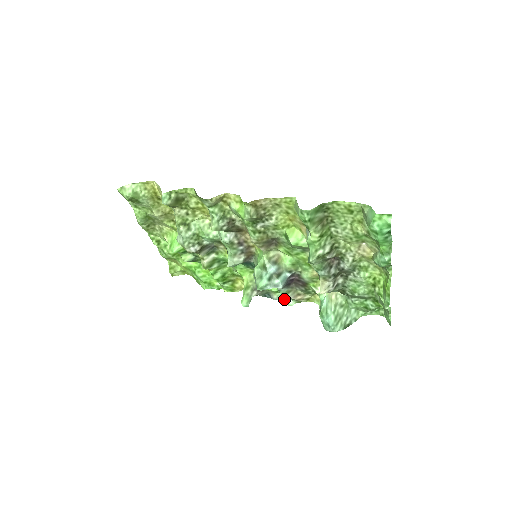
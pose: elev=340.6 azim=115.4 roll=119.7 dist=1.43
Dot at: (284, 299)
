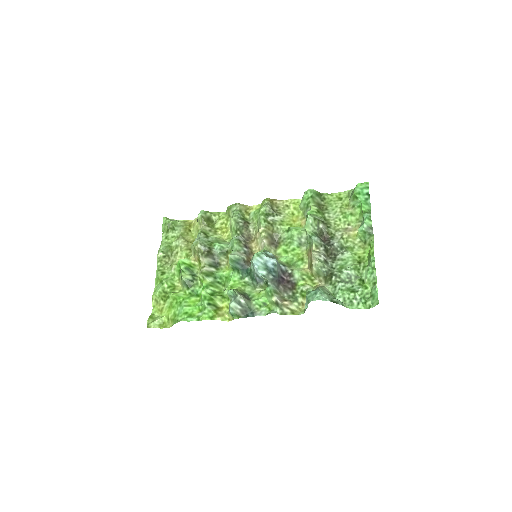
Dot at: (267, 313)
